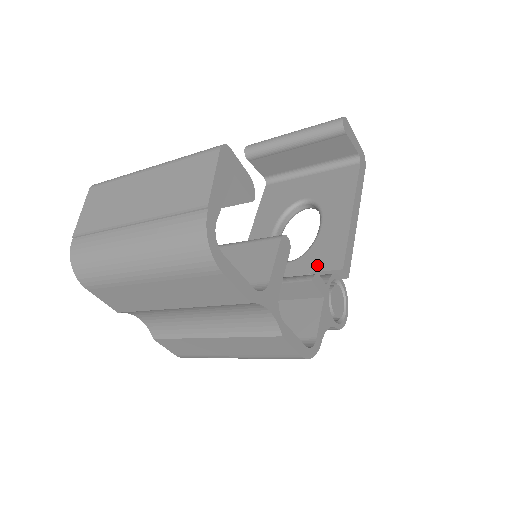
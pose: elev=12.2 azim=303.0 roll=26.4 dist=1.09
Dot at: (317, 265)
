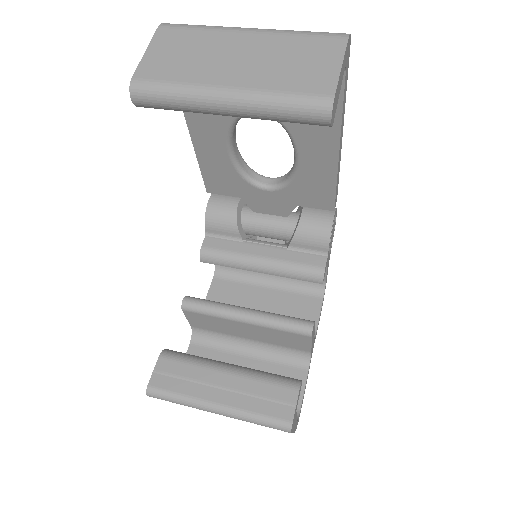
Dot at: (304, 202)
